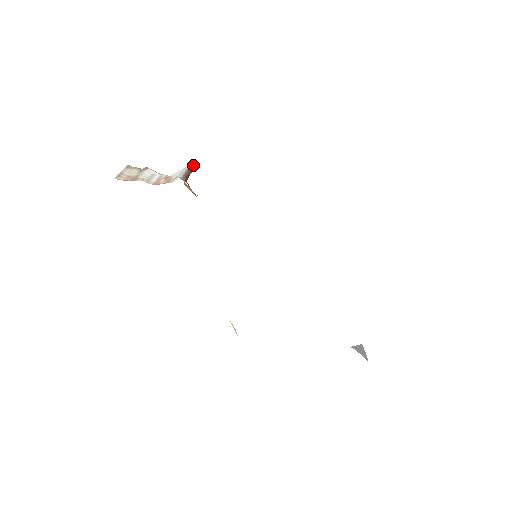
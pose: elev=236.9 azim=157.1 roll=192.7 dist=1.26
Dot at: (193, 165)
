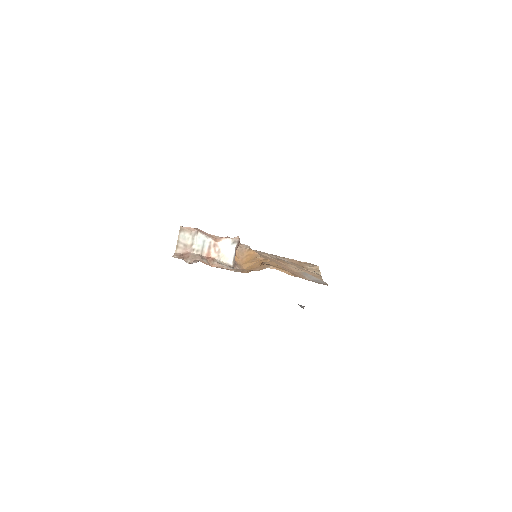
Dot at: occluded
